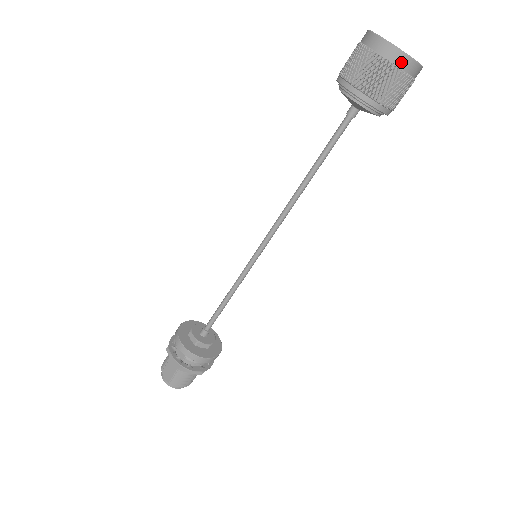
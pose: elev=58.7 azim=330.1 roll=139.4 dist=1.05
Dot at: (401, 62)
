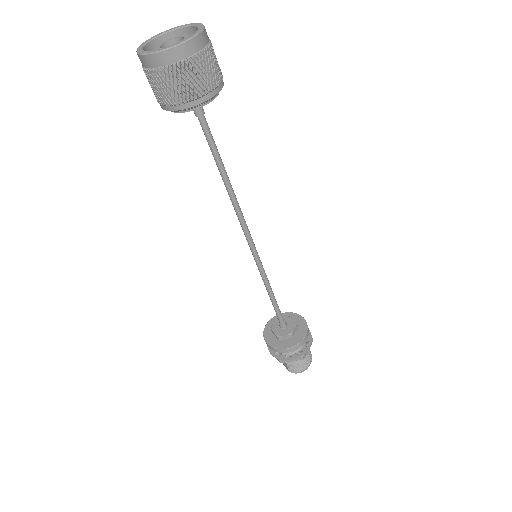
Dot at: (164, 60)
